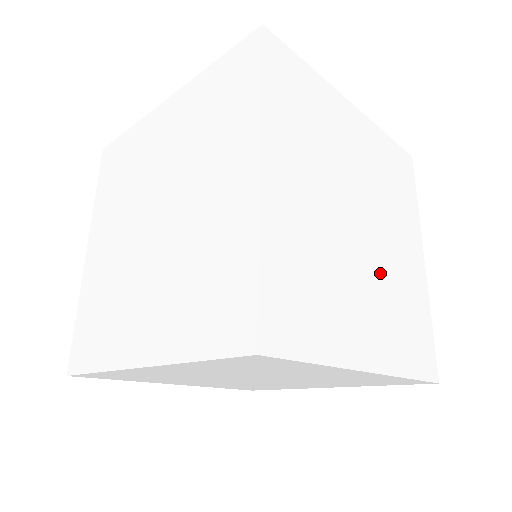
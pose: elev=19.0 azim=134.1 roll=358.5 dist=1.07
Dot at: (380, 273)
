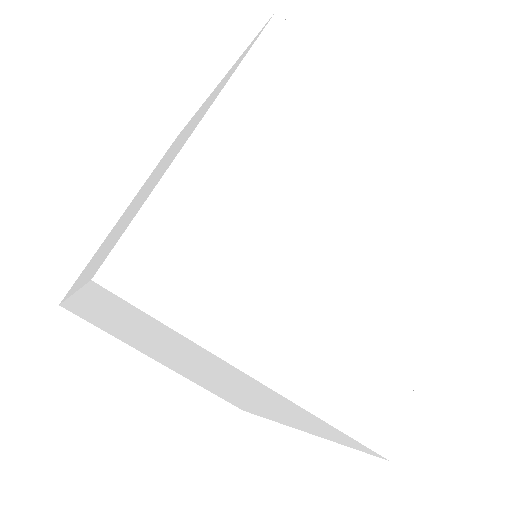
Dot at: (339, 293)
